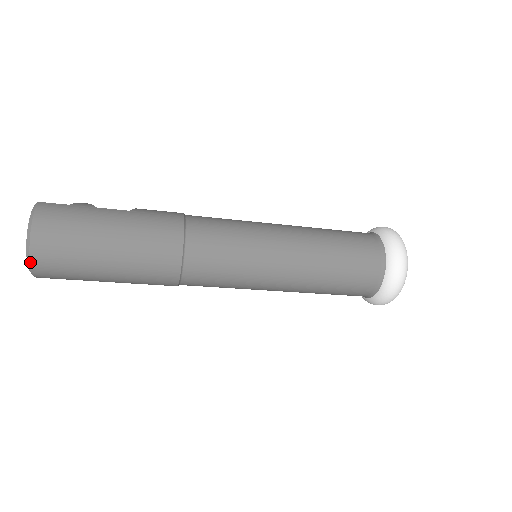
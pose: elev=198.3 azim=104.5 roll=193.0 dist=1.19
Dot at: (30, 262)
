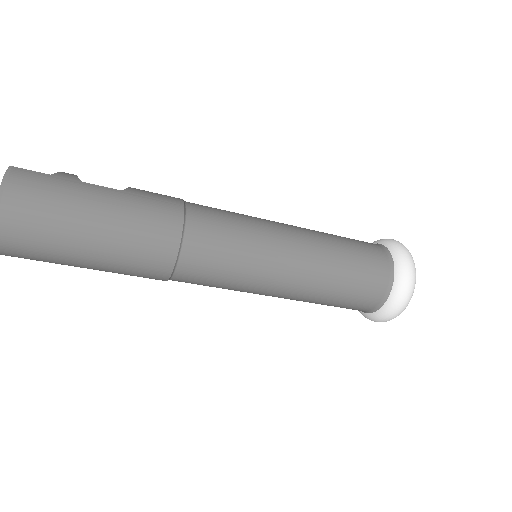
Dot at: out of frame
